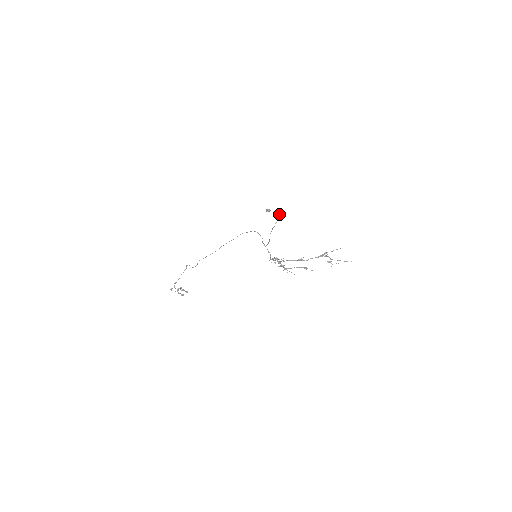
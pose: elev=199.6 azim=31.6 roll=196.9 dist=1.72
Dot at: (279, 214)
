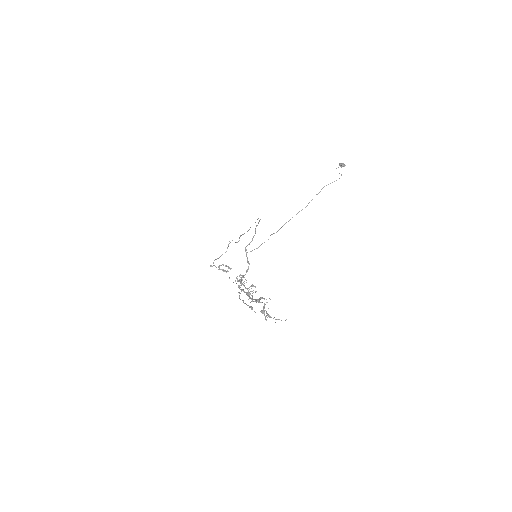
Dot at: occluded
